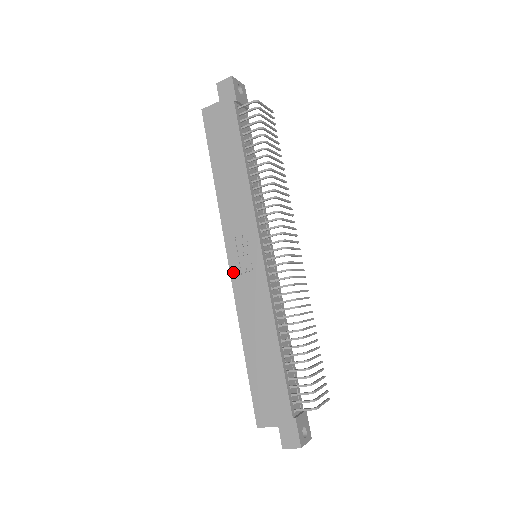
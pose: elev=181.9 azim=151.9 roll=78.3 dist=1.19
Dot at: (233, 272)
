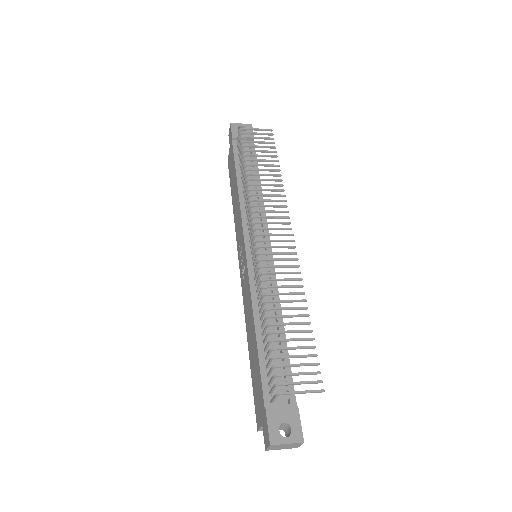
Dot at: (241, 277)
